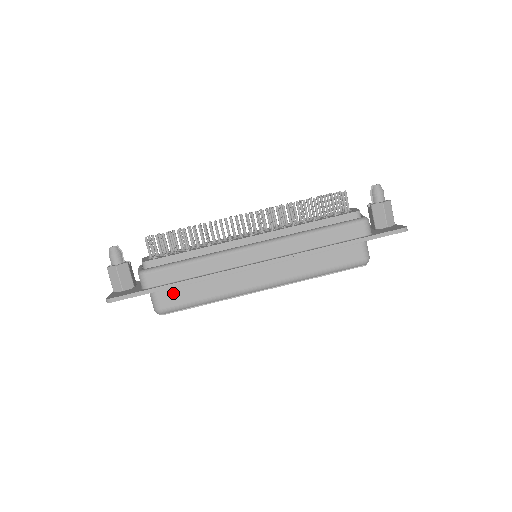
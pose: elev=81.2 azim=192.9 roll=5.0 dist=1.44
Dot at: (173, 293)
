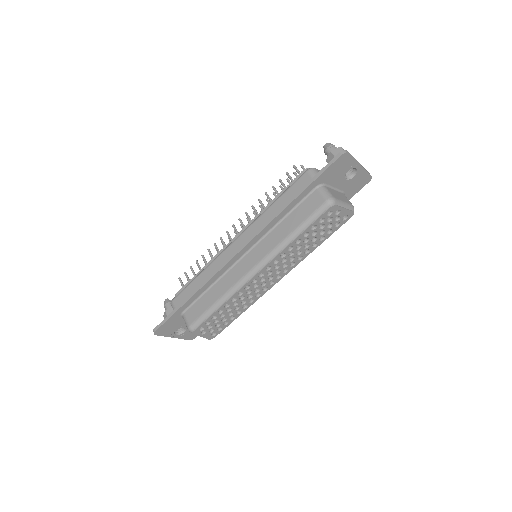
Dot at: (194, 309)
